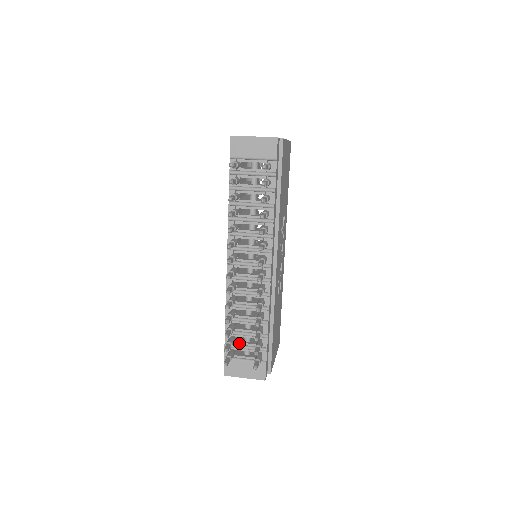
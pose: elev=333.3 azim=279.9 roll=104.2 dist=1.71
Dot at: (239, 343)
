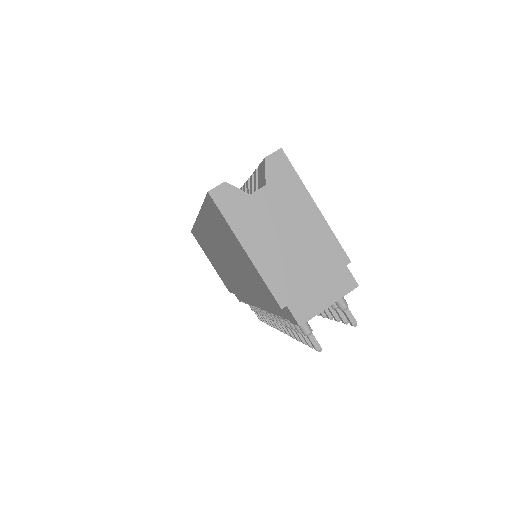
Dot at: occluded
